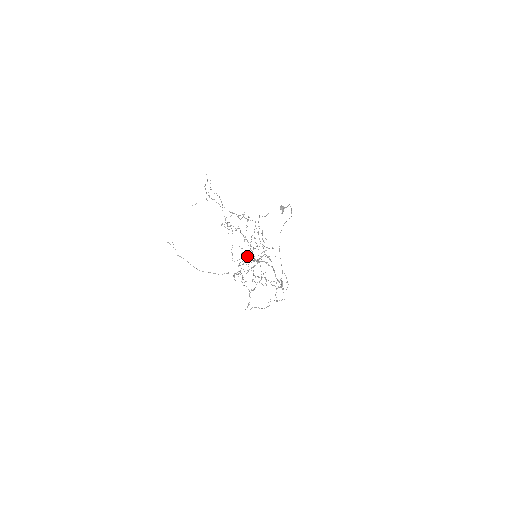
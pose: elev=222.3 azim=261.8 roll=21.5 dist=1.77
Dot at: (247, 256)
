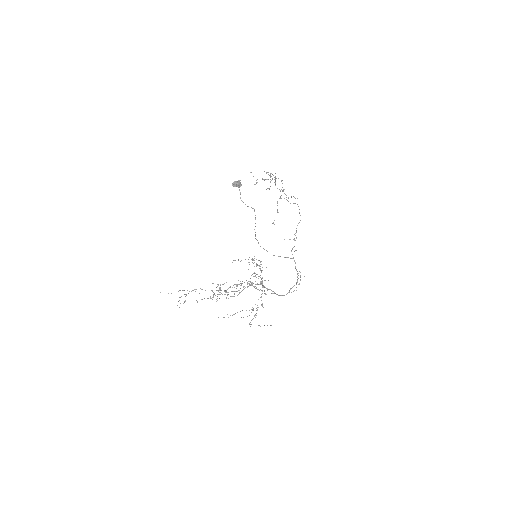
Dot at: occluded
